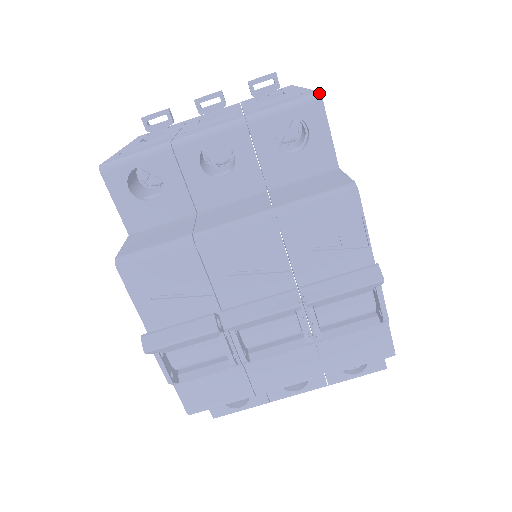
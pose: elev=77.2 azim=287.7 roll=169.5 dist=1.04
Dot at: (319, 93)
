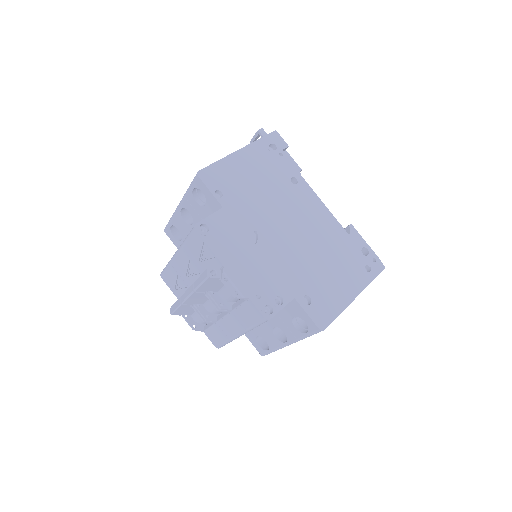
Dot at: (197, 172)
